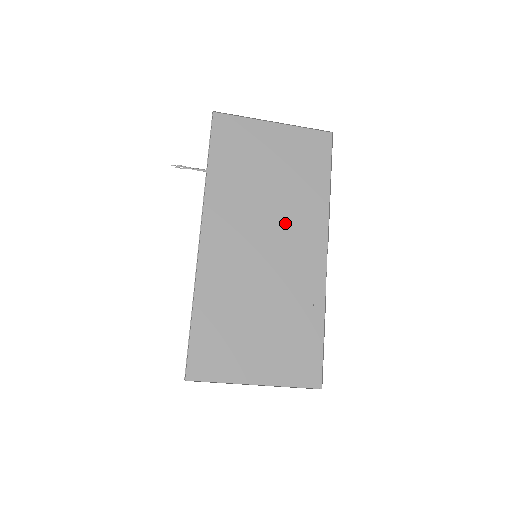
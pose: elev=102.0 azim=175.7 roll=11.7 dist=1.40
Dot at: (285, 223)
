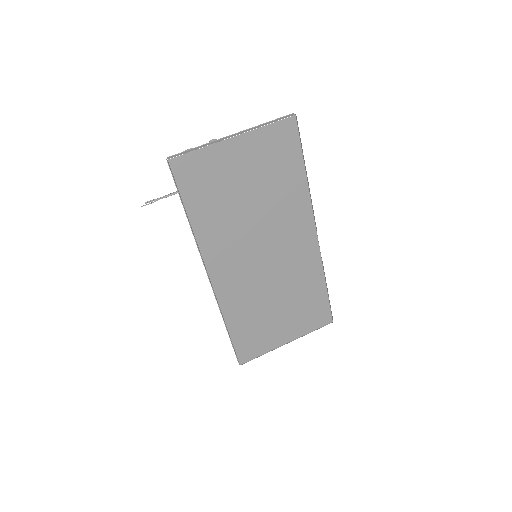
Dot at: (275, 229)
